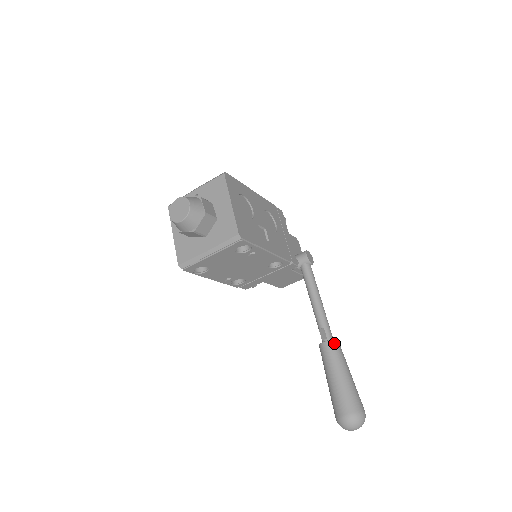
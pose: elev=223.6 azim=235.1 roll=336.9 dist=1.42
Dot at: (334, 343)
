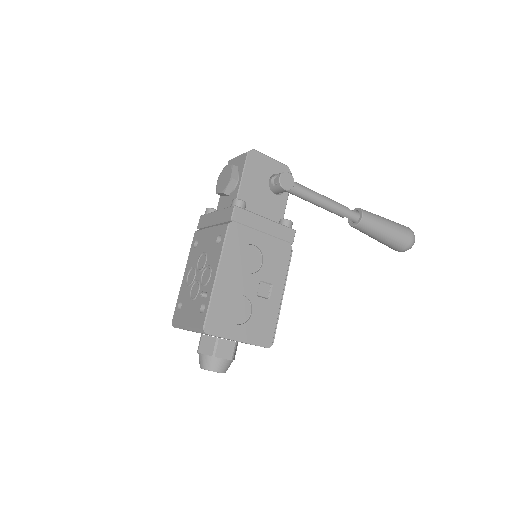
Dot at: (363, 224)
